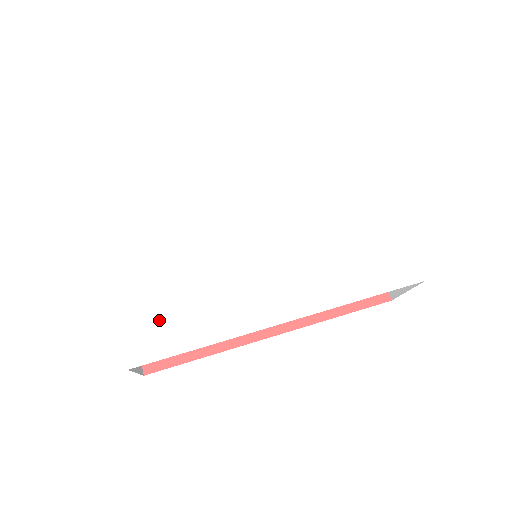
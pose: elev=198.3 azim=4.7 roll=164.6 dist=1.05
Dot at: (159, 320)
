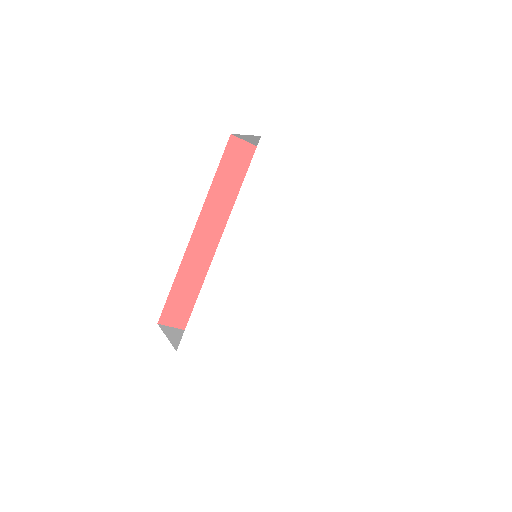
Dot at: (269, 347)
